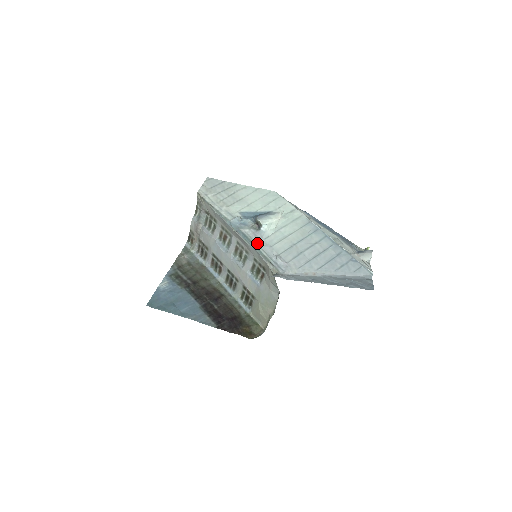
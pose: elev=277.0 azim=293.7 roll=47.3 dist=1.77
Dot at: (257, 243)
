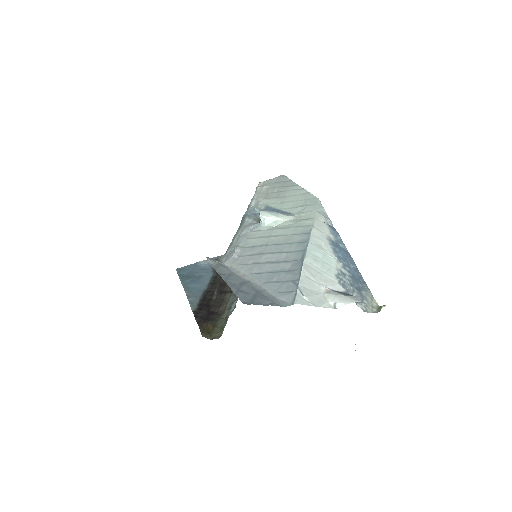
Dot at: (241, 232)
